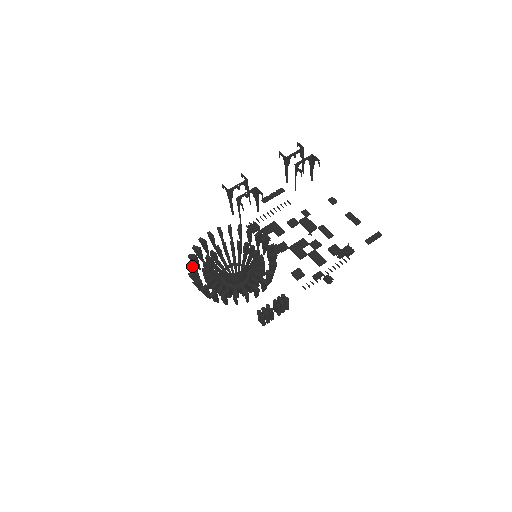
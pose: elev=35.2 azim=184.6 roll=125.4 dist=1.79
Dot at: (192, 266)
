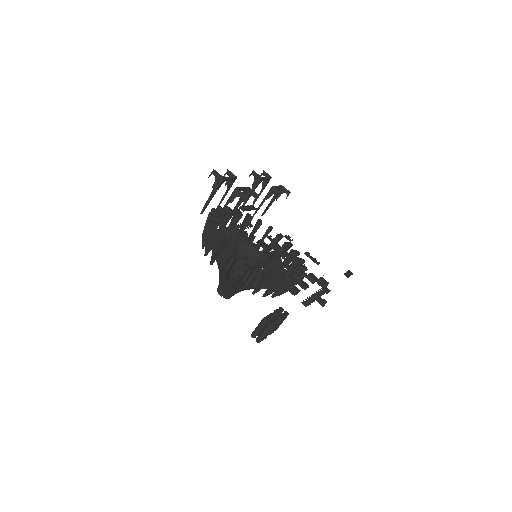
Dot at: (219, 232)
